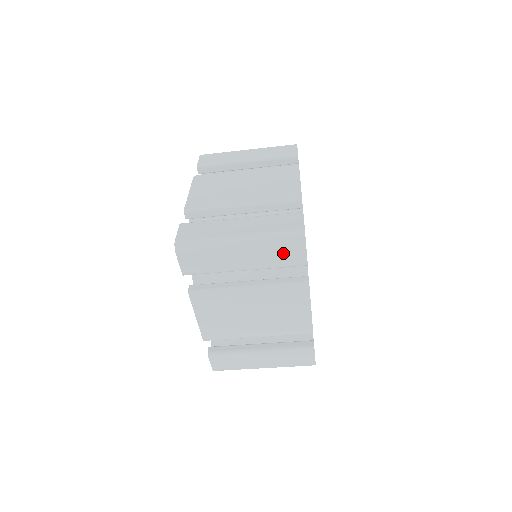
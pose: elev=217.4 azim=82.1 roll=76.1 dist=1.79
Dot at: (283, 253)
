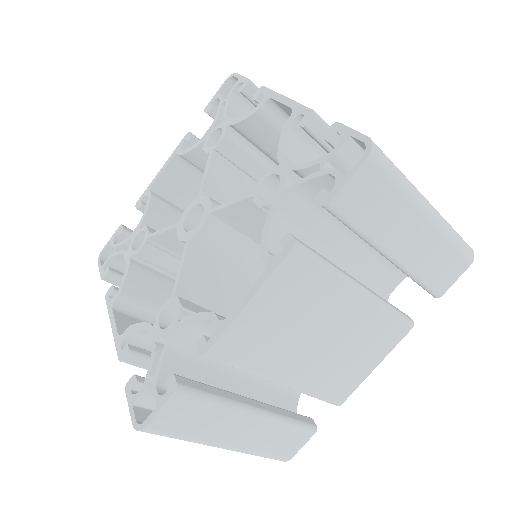
Dot at: (444, 263)
